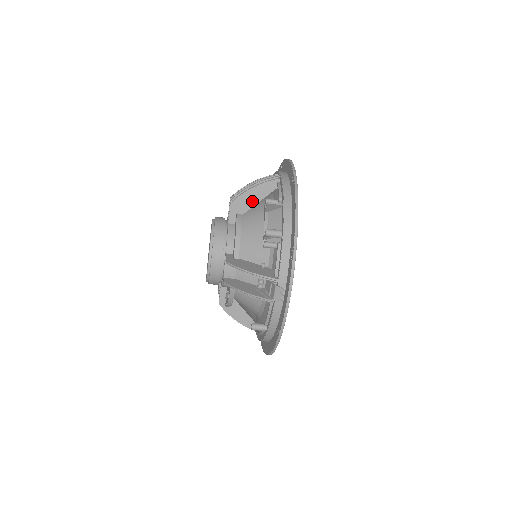
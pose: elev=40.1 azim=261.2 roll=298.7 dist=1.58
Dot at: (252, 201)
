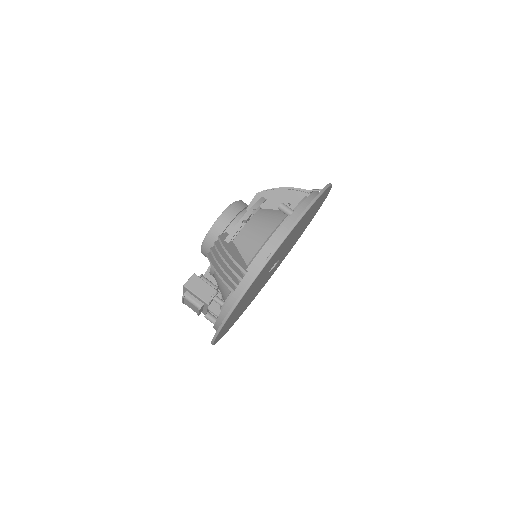
Dot at: occluded
